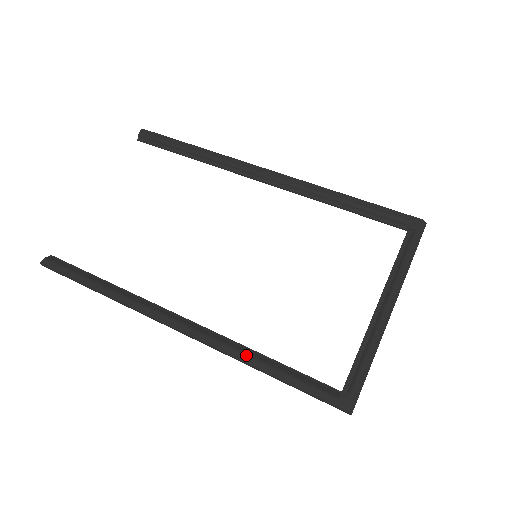
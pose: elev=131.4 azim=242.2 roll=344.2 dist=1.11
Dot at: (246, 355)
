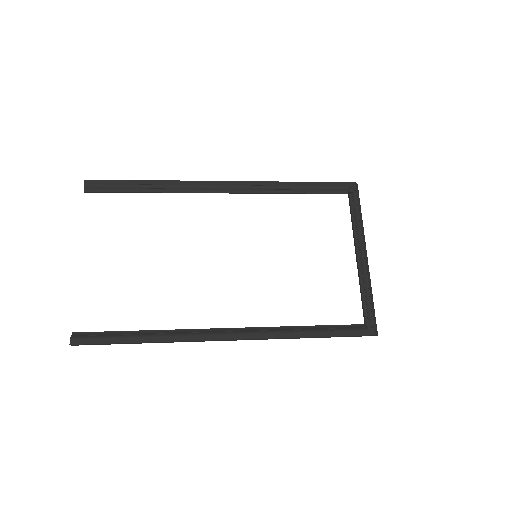
Dot at: (293, 332)
